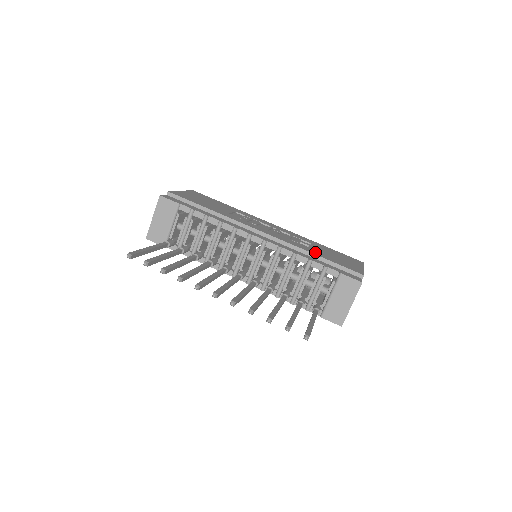
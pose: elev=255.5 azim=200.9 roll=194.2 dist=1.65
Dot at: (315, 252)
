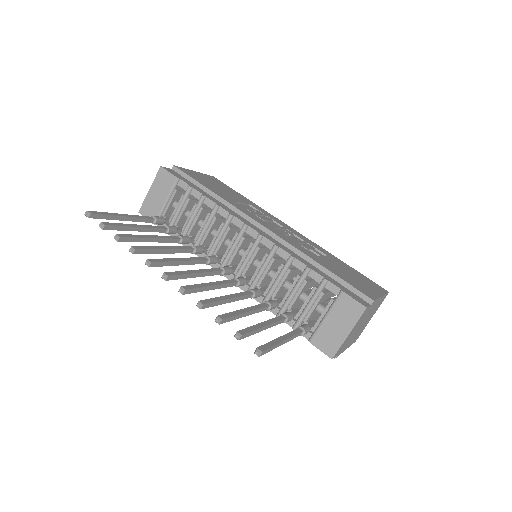
Dot at: (321, 262)
